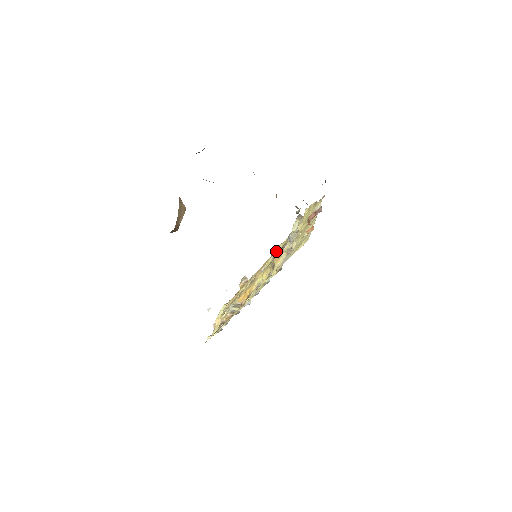
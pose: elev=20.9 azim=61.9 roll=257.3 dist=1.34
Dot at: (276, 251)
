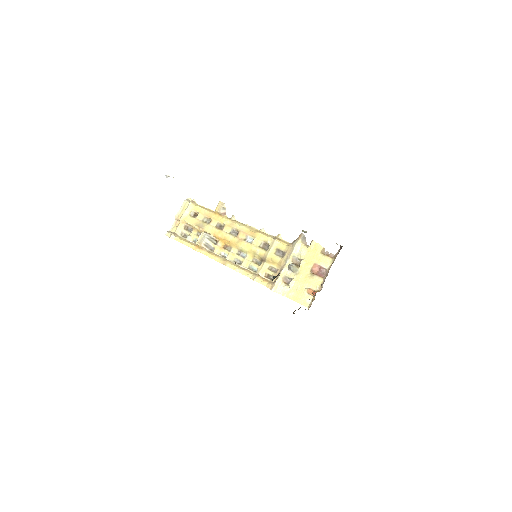
Dot at: (269, 242)
